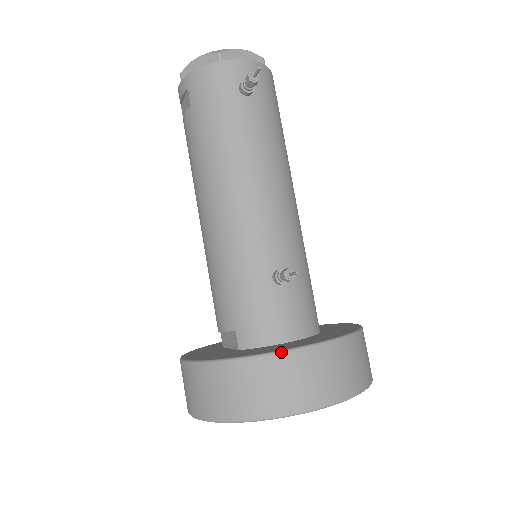
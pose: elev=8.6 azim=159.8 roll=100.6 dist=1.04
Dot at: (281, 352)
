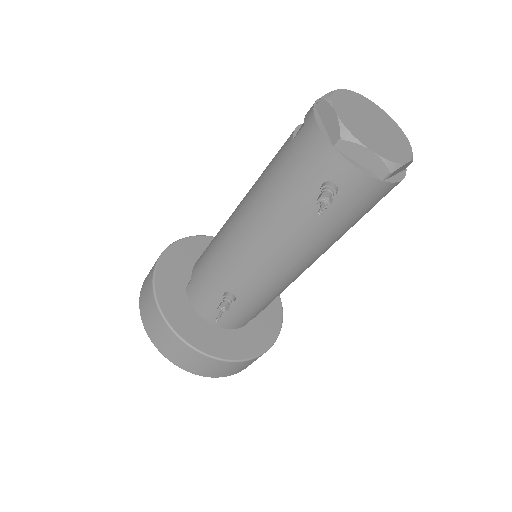
Dot at: (173, 332)
